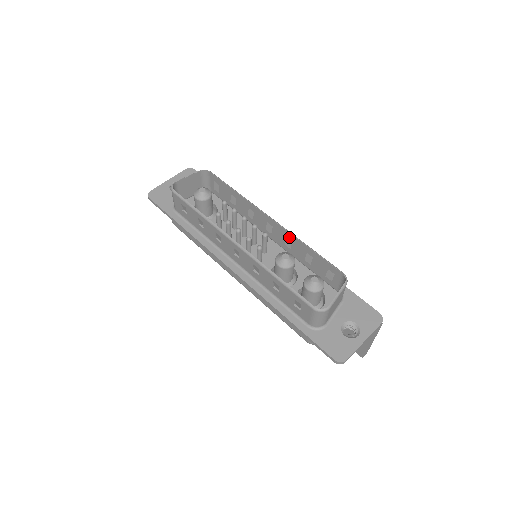
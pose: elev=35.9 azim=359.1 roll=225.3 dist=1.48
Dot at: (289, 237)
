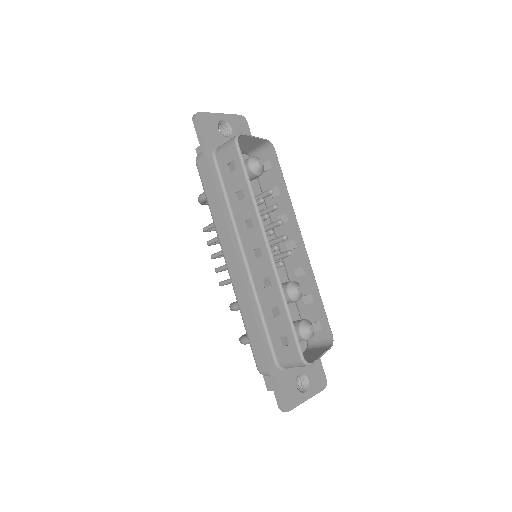
Dot at: (306, 269)
